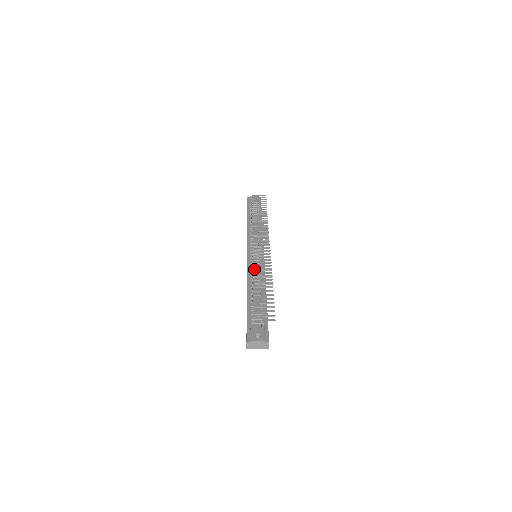
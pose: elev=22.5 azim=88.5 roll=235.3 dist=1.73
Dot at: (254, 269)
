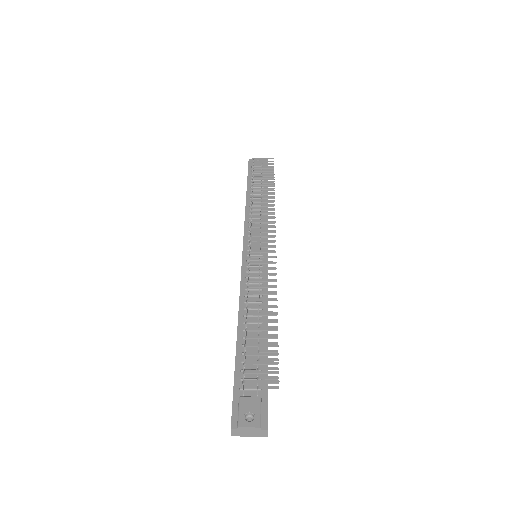
Dot at: (249, 287)
